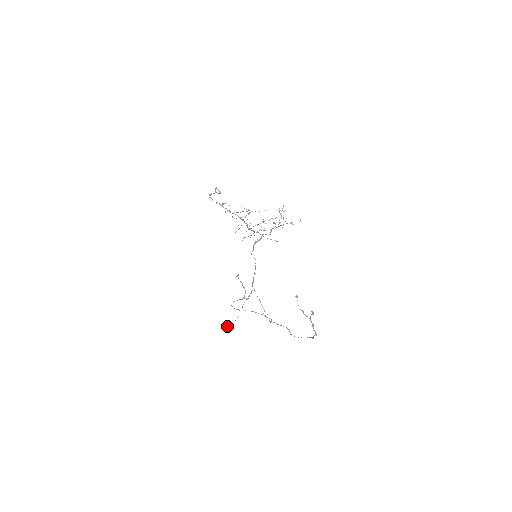
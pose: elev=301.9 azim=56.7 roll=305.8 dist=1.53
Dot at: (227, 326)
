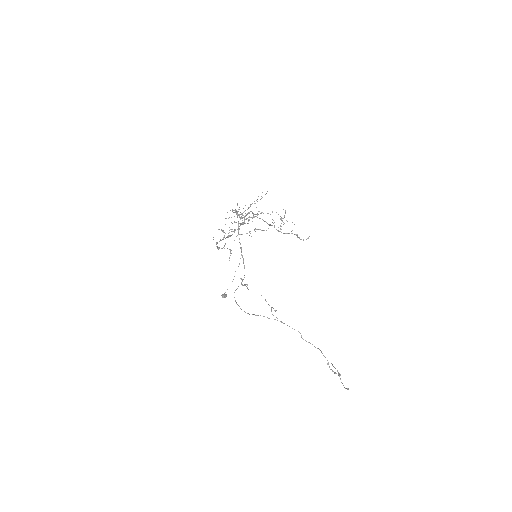
Dot at: (225, 297)
